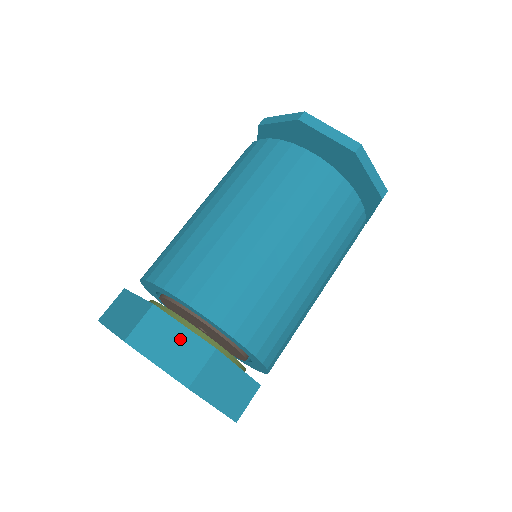
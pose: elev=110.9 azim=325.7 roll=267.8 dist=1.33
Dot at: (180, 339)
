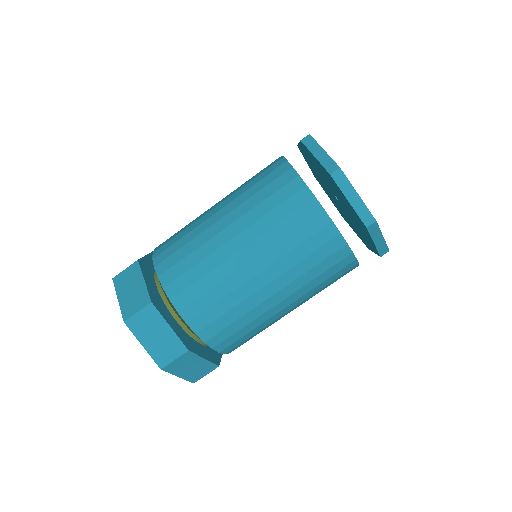
Dot at: (138, 288)
